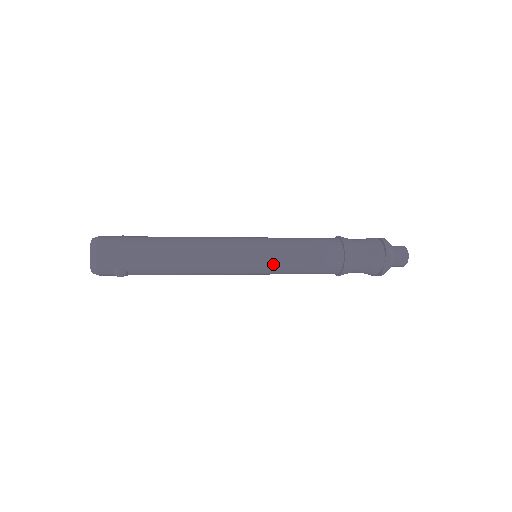
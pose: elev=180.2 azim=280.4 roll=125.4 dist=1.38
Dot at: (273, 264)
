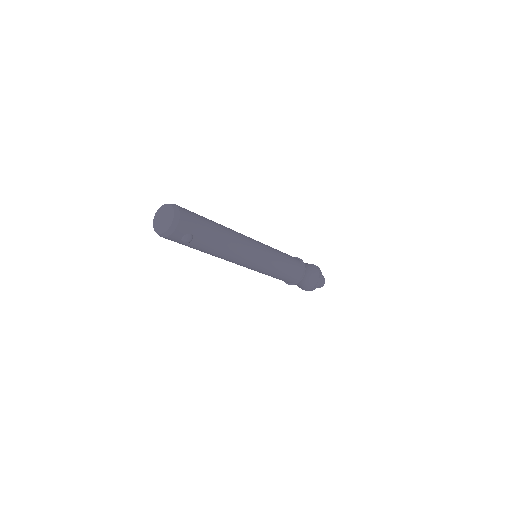
Dot at: (272, 263)
